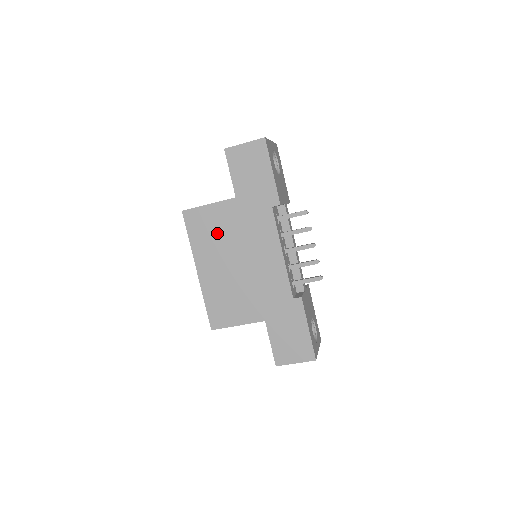
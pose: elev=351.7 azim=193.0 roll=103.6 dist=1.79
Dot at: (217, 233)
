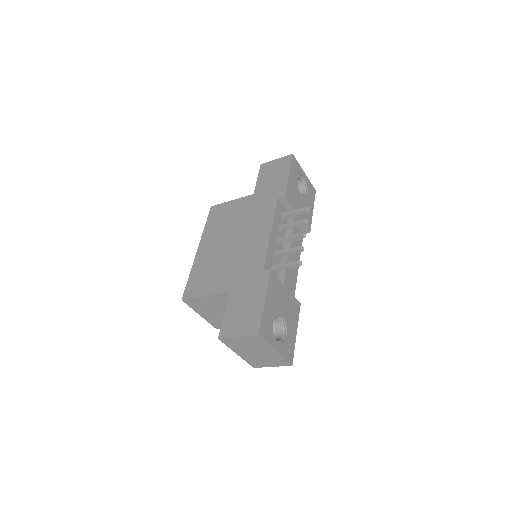
Dot at: (227, 220)
